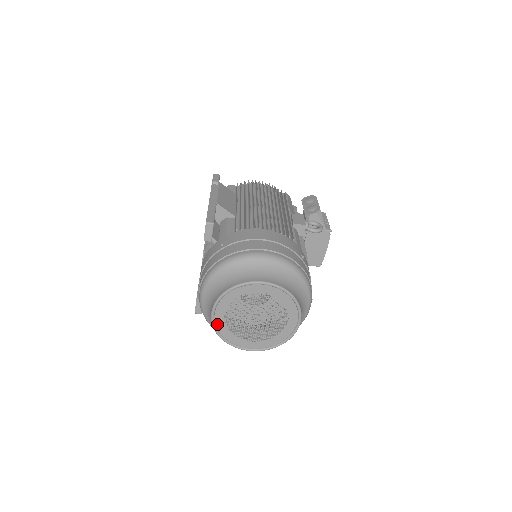
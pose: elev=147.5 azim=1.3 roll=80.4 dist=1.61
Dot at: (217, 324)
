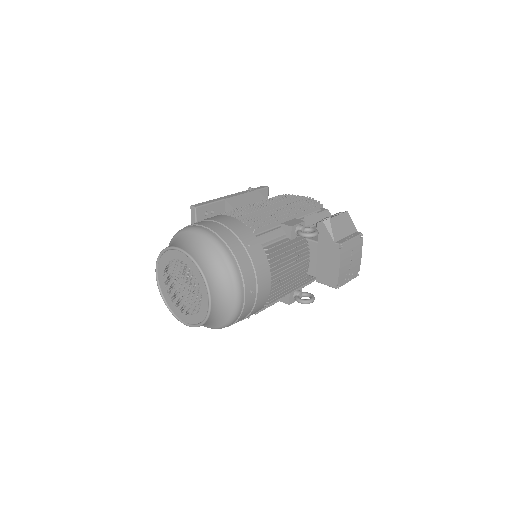
Dot at: (161, 288)
